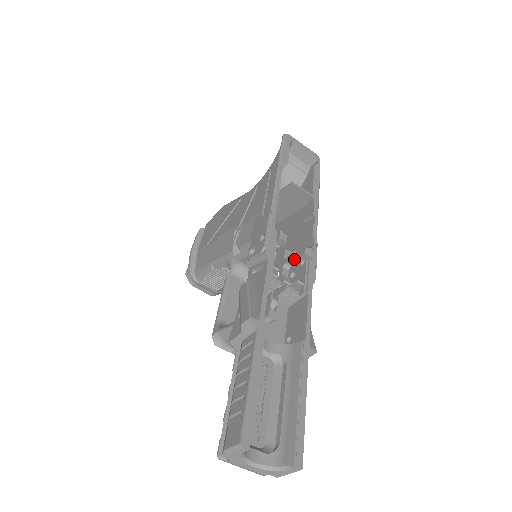
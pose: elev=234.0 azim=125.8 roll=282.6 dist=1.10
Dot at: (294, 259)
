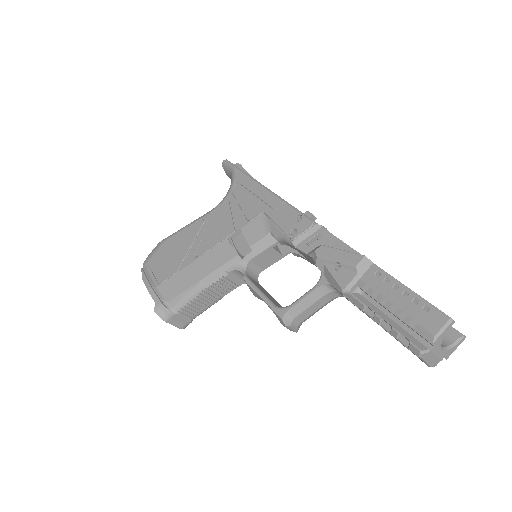
Dot at: occluded
